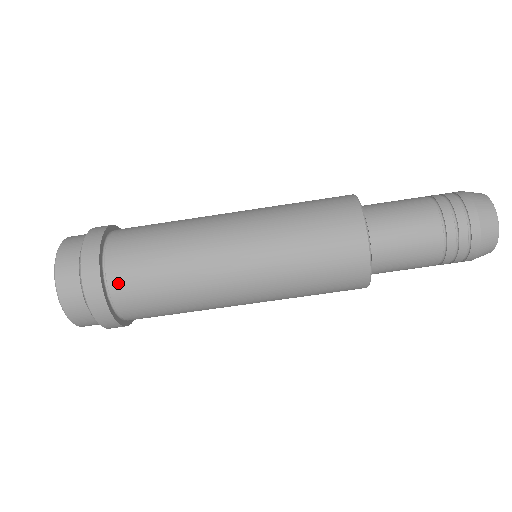
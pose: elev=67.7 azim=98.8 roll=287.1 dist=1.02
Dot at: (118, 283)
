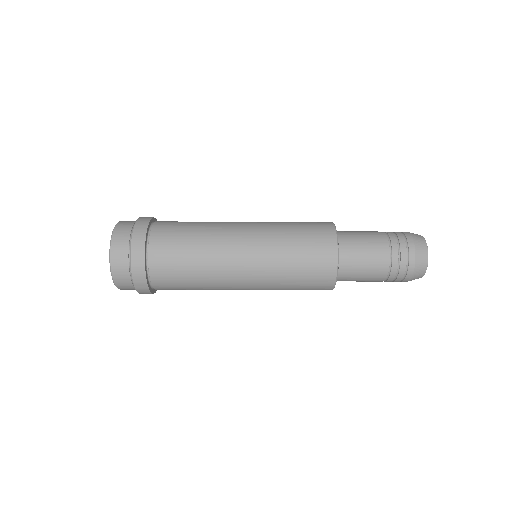
Dot at: (157, 274)
